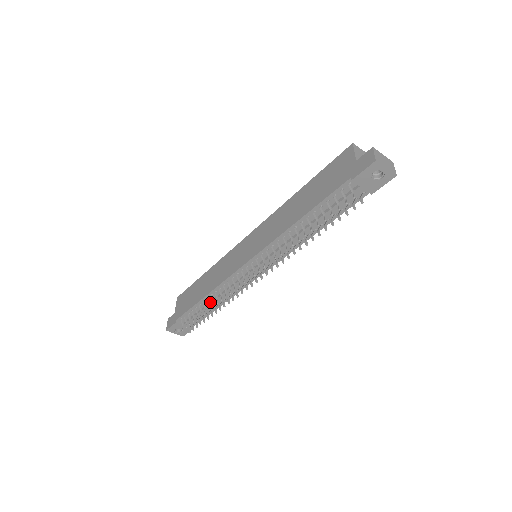
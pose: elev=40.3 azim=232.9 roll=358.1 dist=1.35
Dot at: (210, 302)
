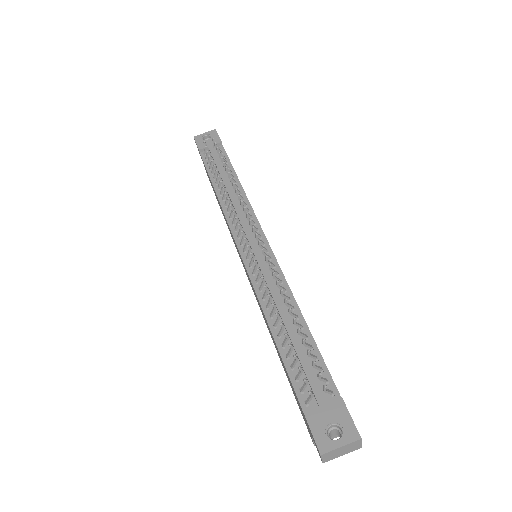
Dot at: occluded
